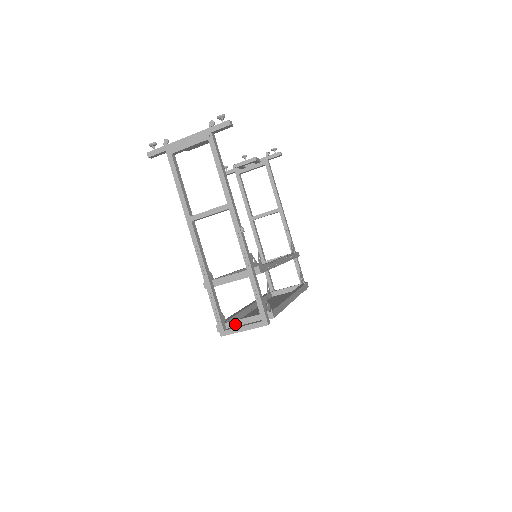
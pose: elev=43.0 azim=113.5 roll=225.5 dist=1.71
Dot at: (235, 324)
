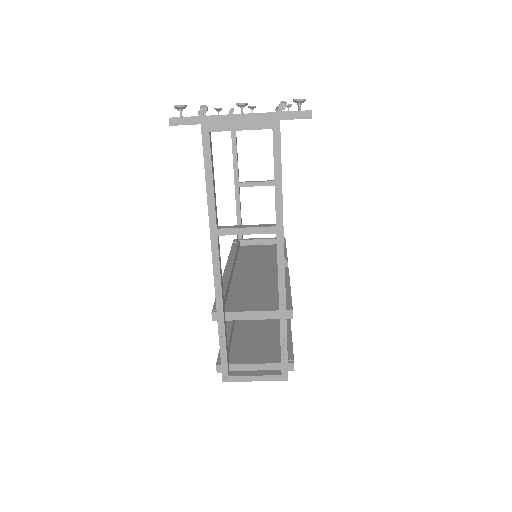
Dot at: (242, 368)
